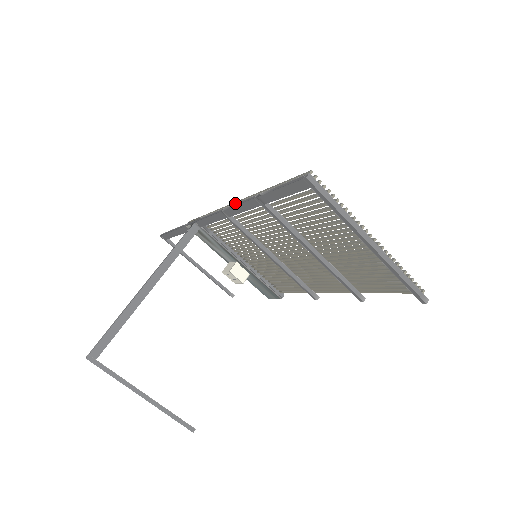
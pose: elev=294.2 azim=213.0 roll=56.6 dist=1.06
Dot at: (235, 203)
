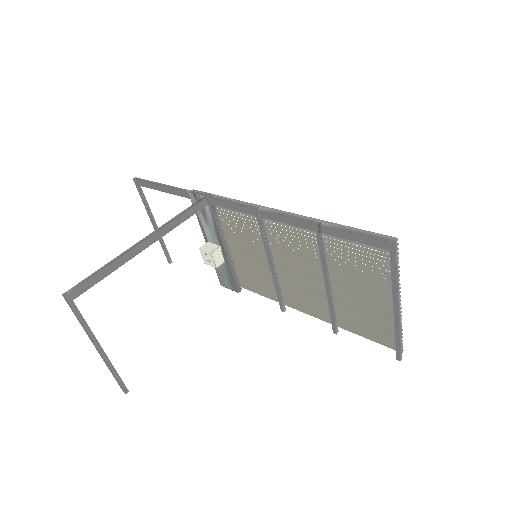
Dot at: (280, 211)
